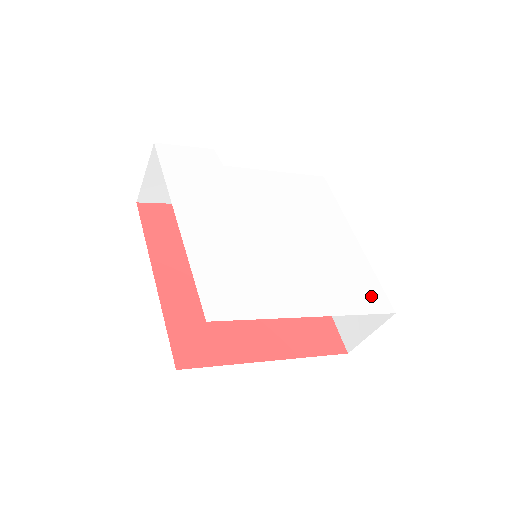
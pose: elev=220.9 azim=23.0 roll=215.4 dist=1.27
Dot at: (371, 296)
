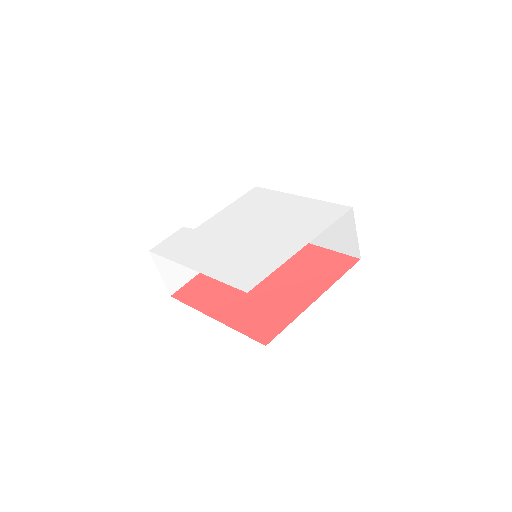
Dot at: (331, 212)
